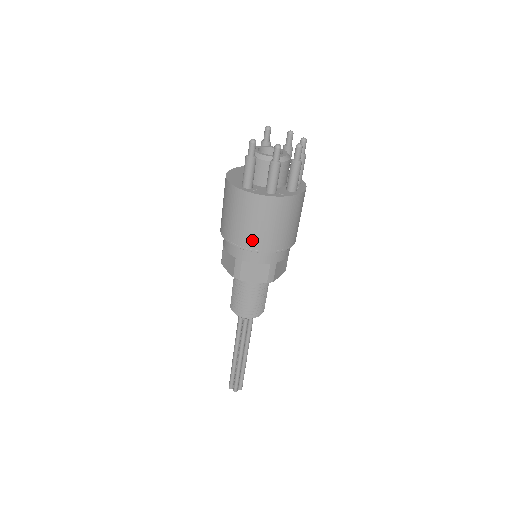
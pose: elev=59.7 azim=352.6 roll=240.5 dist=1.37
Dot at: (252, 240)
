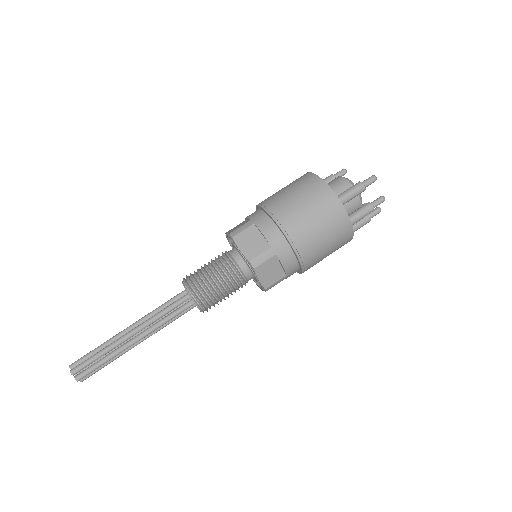
Dot at: (307, 246)
